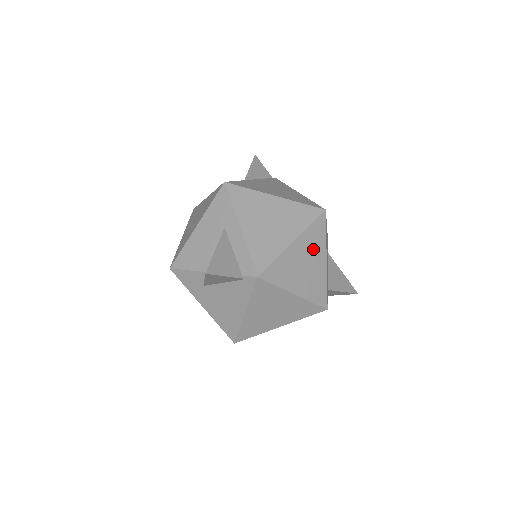
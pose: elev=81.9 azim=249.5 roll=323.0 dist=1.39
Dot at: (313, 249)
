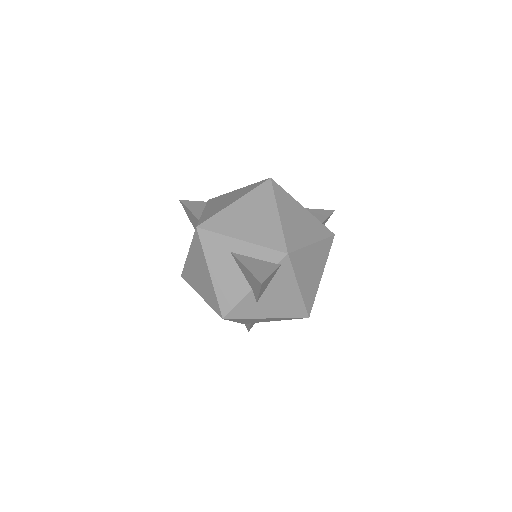
Dot at: (291, 207)
